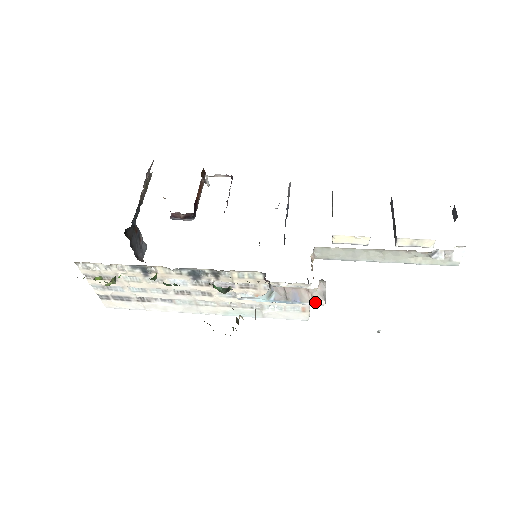
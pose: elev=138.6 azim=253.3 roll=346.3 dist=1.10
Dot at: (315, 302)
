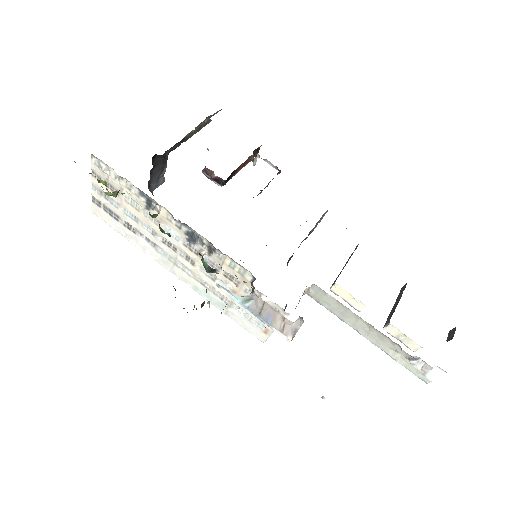
Dot at: (283, 333)
